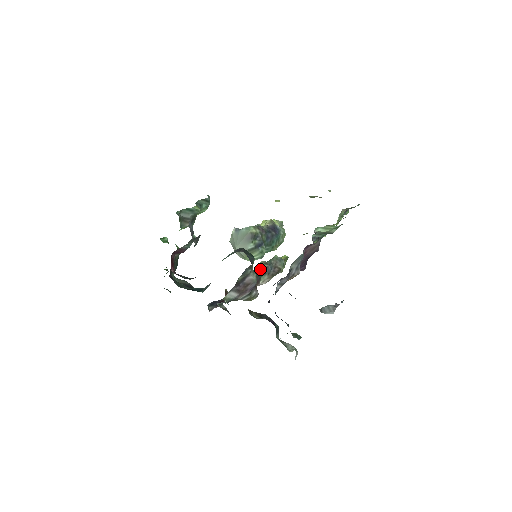
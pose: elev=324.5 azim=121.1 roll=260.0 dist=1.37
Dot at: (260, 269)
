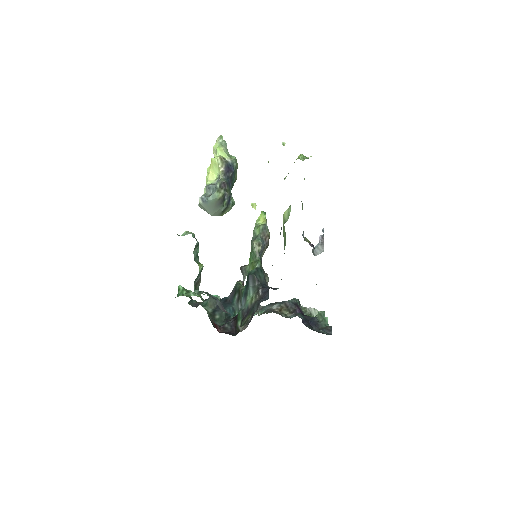
Dot at: (258, 254)
